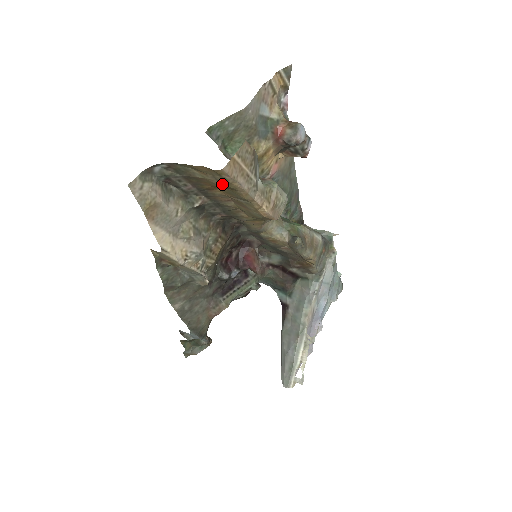
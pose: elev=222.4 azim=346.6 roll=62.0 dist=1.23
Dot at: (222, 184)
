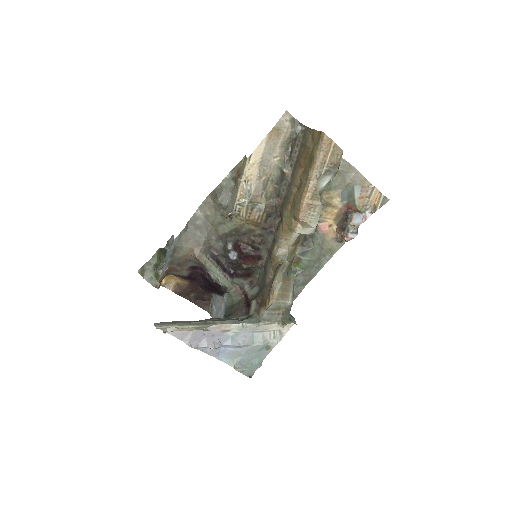
Dot at: (313, 151)
